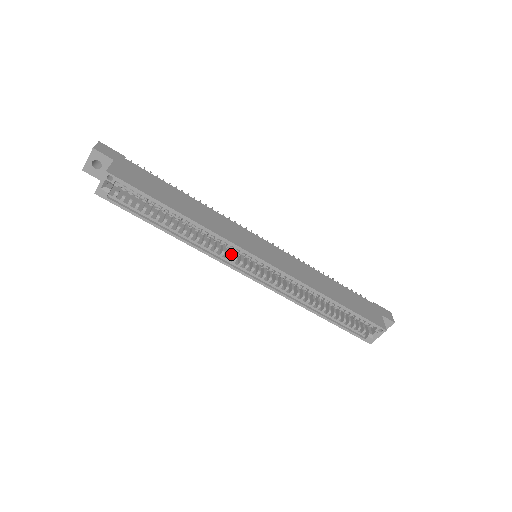
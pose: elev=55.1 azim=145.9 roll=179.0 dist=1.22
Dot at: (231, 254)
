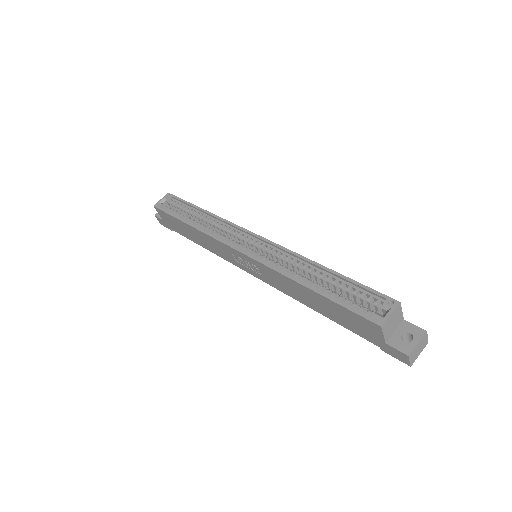
Dot at: occluded
